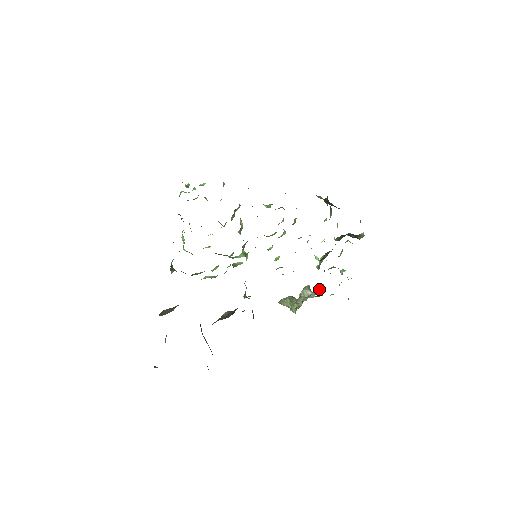
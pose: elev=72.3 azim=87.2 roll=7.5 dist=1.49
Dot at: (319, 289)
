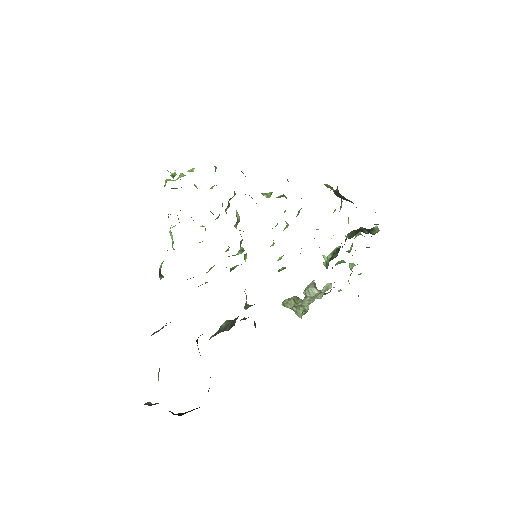
Dot at: (326, 288)
